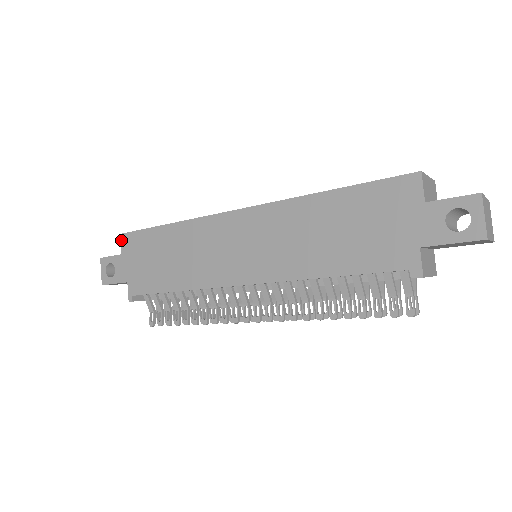
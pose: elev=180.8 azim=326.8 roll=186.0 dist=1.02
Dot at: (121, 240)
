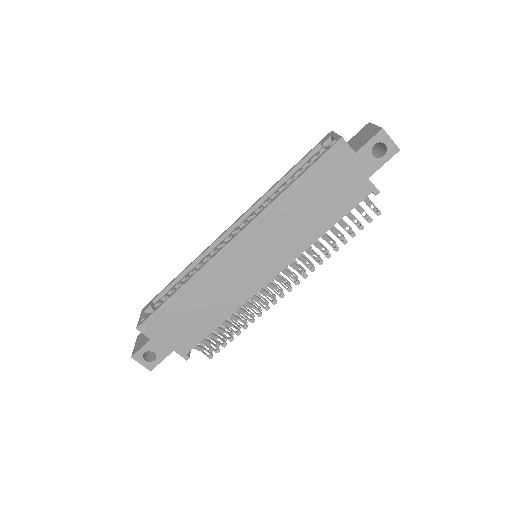
Dot at: (141, 331)
